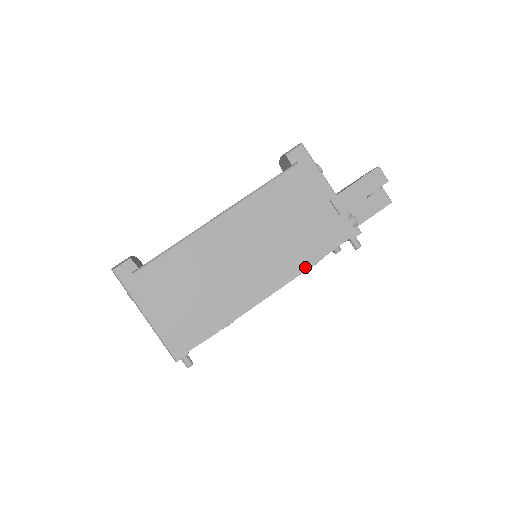
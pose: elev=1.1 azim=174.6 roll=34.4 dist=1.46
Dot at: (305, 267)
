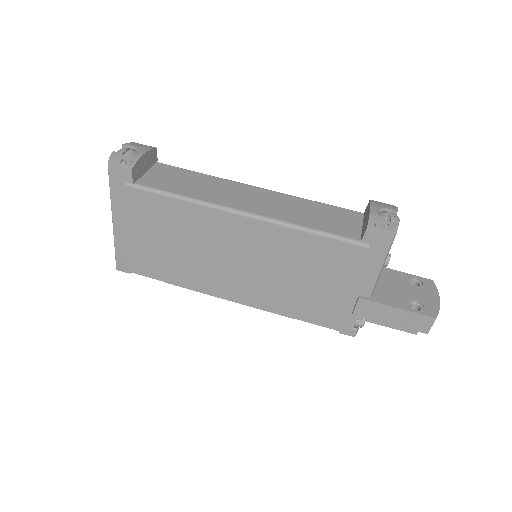
Dot at: (279, 313)
